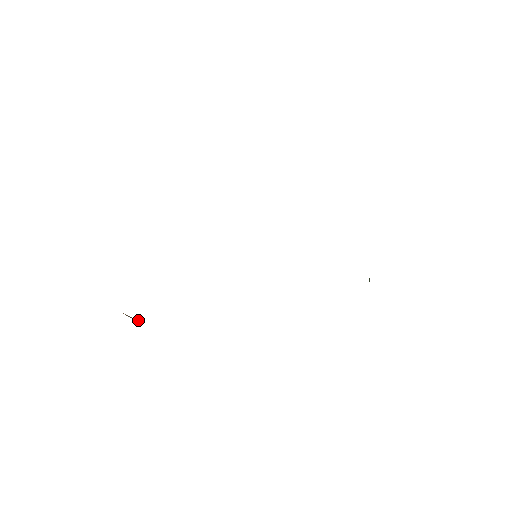
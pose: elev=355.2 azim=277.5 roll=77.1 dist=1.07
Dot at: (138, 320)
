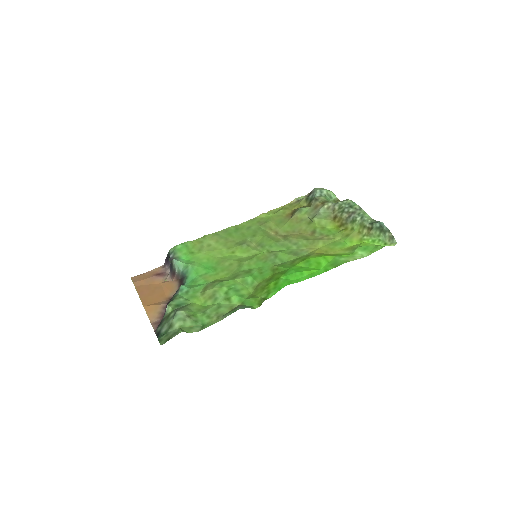
Dot at: (168, 275)
